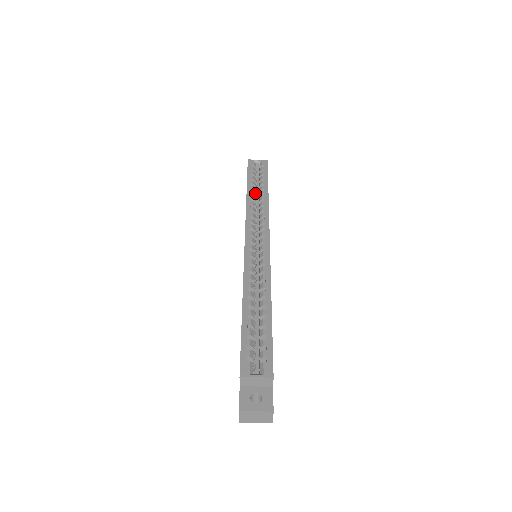
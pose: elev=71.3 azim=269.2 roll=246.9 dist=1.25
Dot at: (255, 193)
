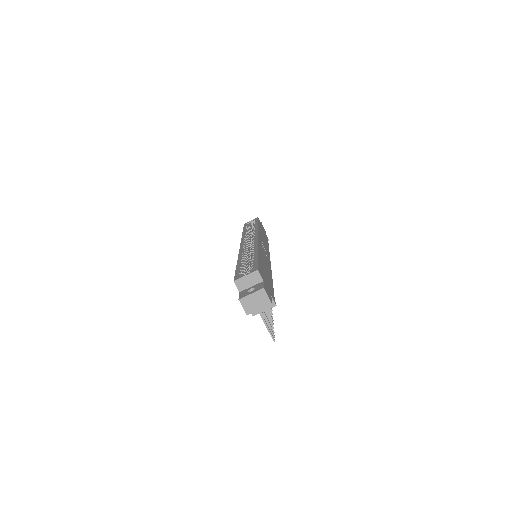
Dot at: occluded
